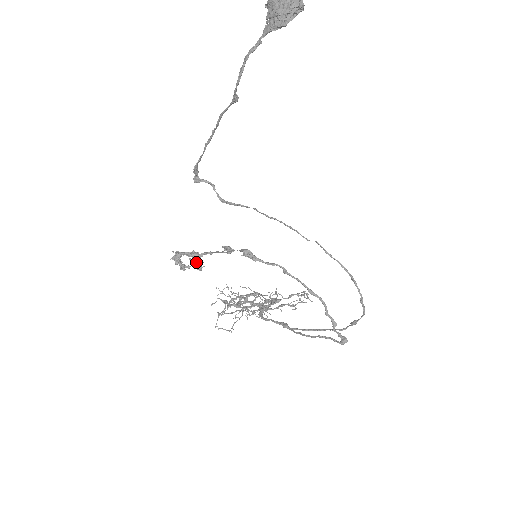
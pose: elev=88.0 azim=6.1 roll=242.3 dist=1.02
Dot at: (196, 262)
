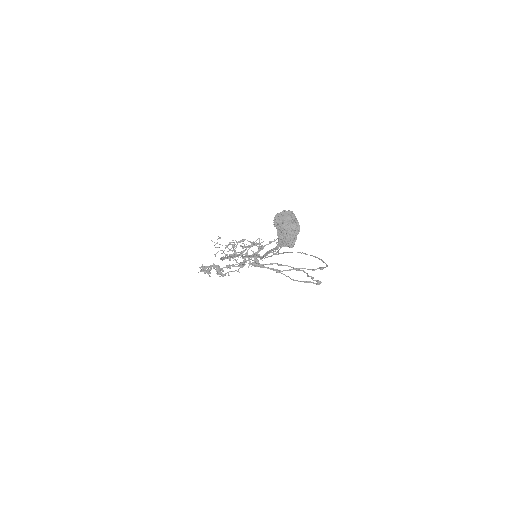
Dot at: (220, 273)
